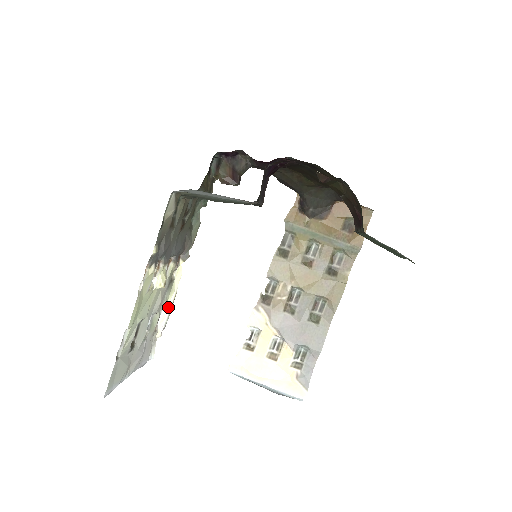
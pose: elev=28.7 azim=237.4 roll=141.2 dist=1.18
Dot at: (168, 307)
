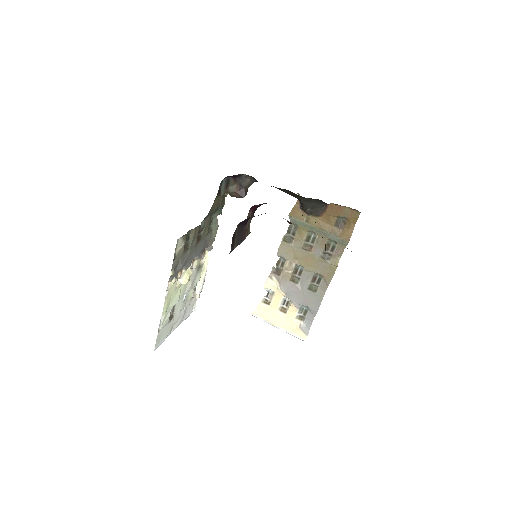
Dot at: (202, 280)
